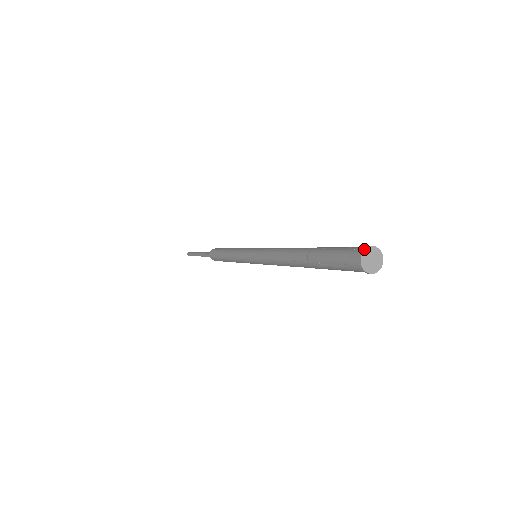
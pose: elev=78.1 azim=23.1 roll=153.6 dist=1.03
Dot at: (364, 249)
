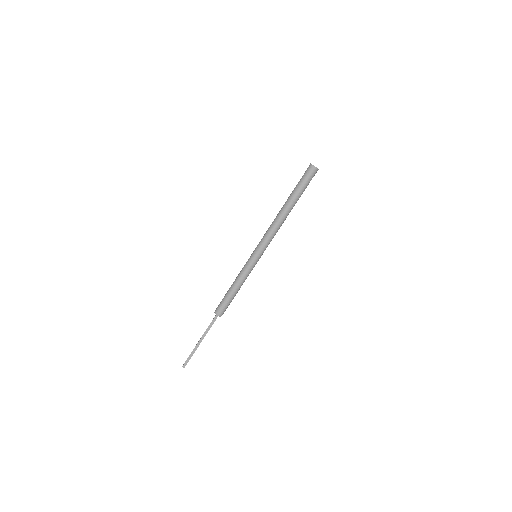
Dot at: (310, 163)
